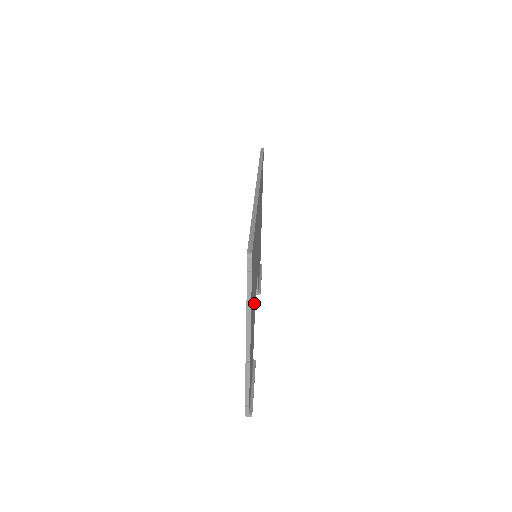
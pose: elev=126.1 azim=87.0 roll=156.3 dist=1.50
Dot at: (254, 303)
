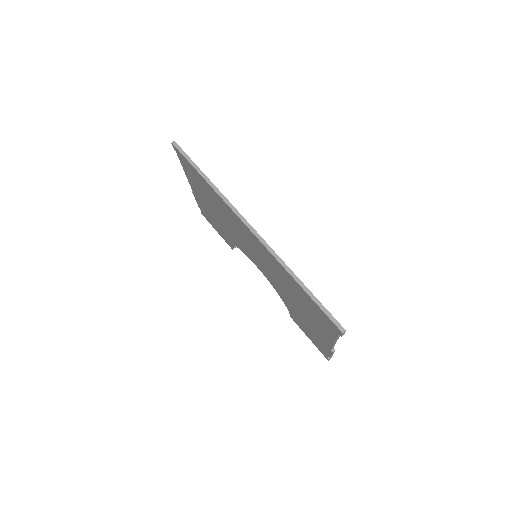
Dot at: occluded
